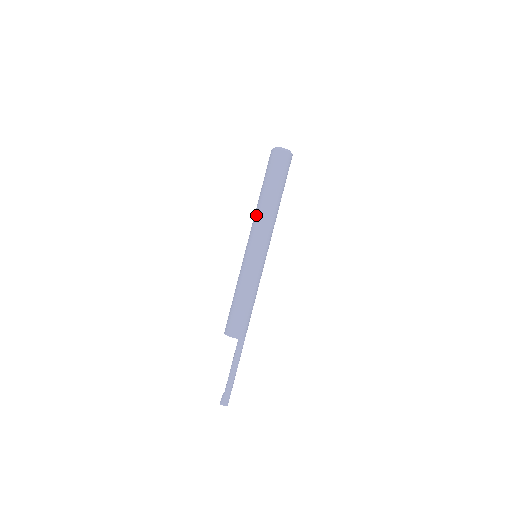
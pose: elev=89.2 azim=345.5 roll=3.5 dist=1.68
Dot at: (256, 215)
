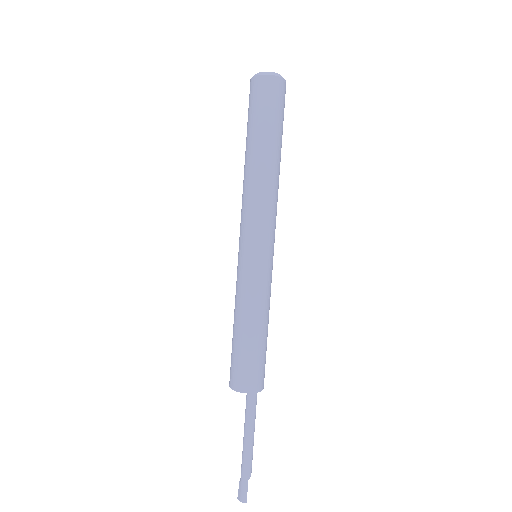
Dot at: occluded
